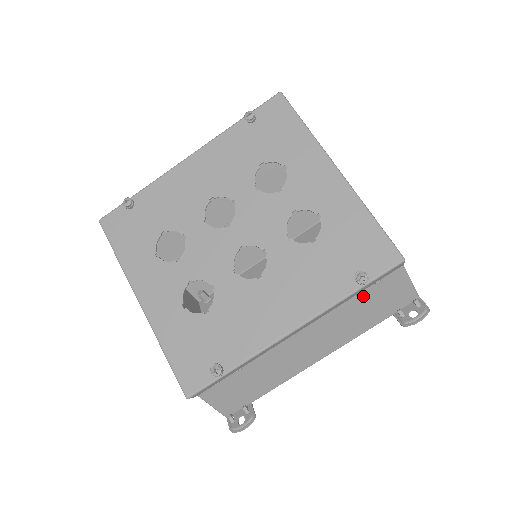
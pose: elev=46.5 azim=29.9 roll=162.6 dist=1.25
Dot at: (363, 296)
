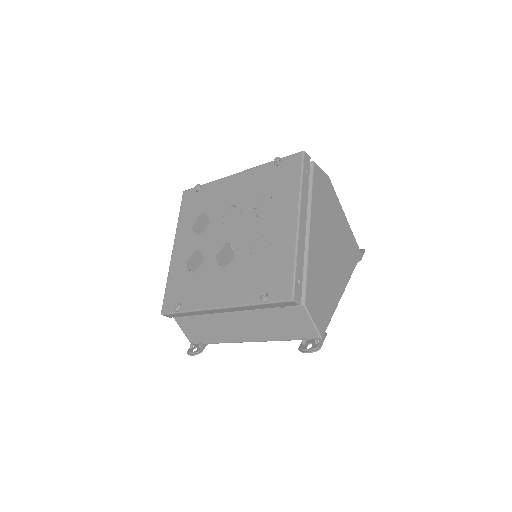
Dot at: (276, 313)
